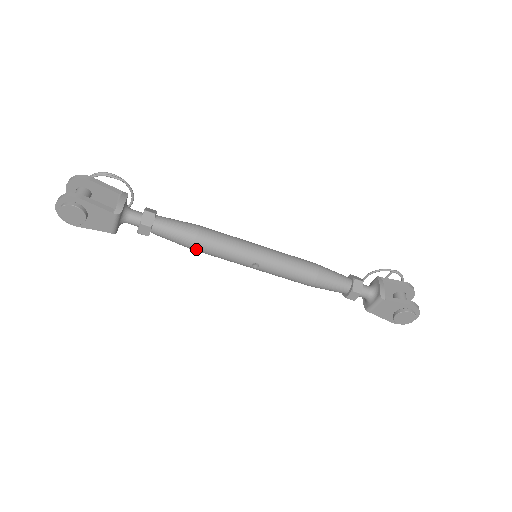
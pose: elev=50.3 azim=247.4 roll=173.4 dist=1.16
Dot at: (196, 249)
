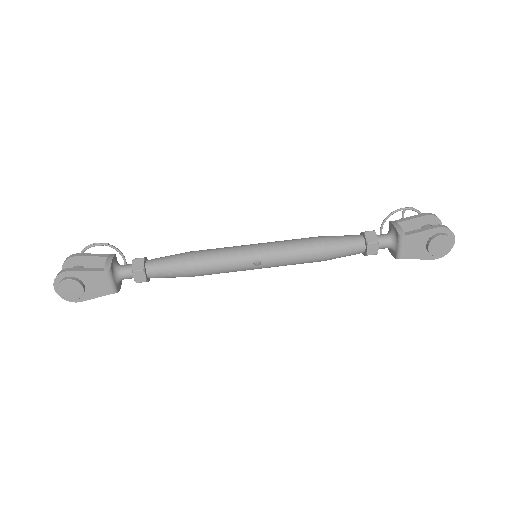
Dot at: (194, 273)
